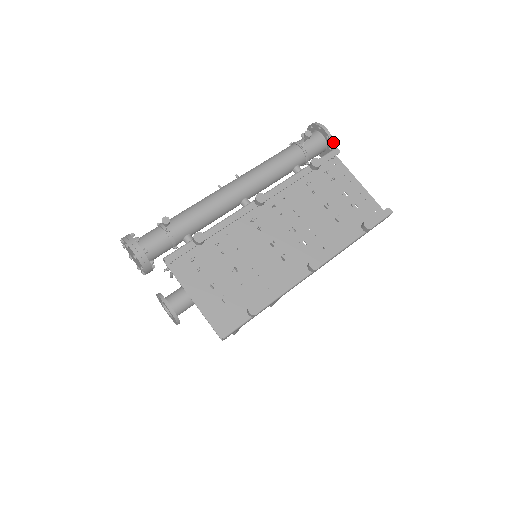
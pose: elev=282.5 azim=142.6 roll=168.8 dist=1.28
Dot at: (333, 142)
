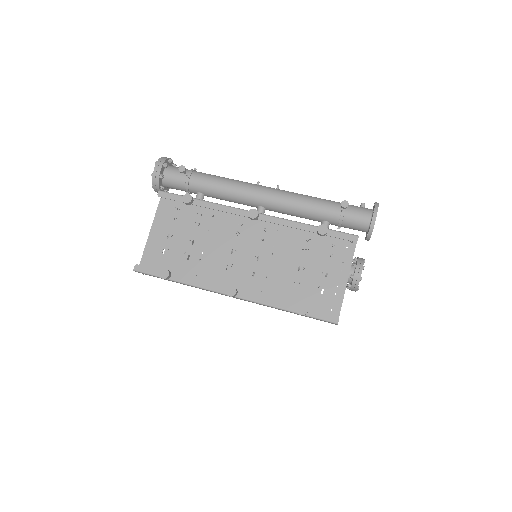
Dot at: (372, 231)
